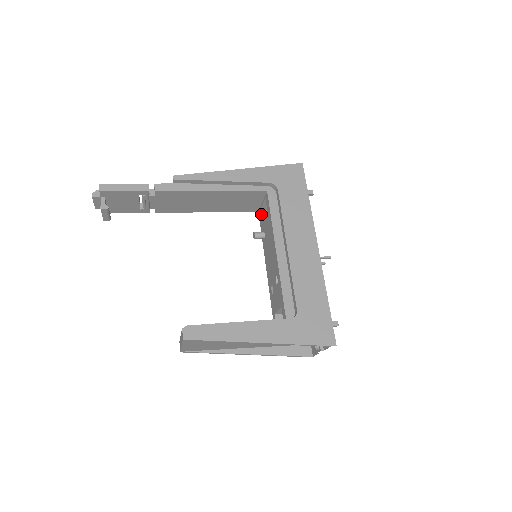
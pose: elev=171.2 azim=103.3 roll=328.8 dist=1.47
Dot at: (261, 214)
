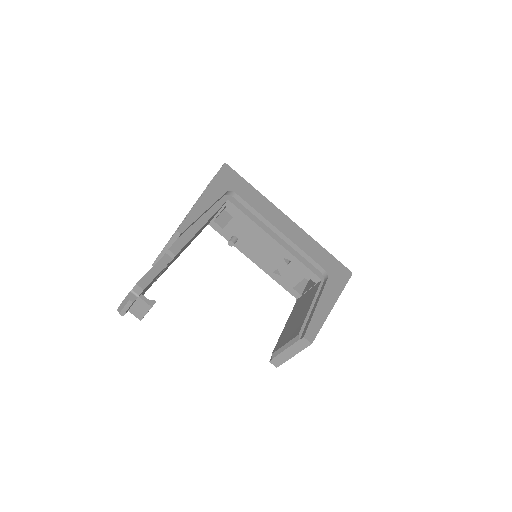
Dot at: (217, 224)
